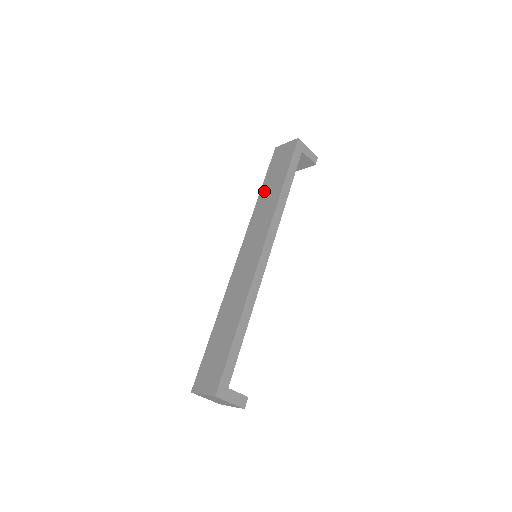
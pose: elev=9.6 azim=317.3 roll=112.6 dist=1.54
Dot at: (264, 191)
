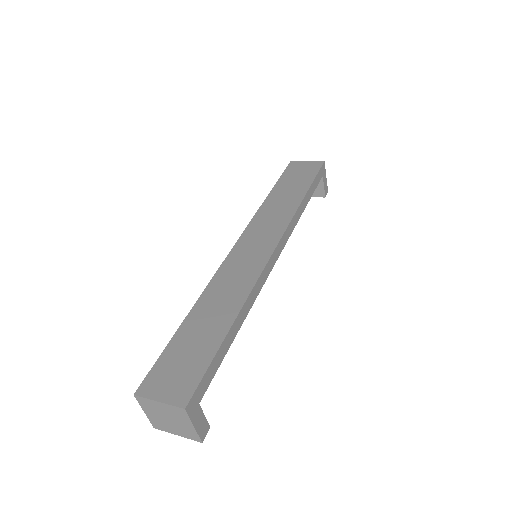
Dot at: (276, 194)
